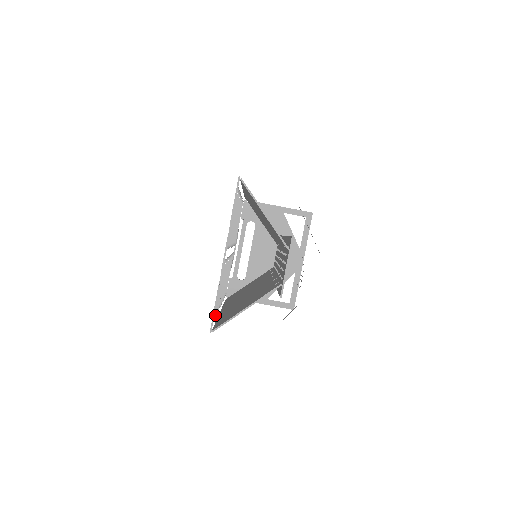
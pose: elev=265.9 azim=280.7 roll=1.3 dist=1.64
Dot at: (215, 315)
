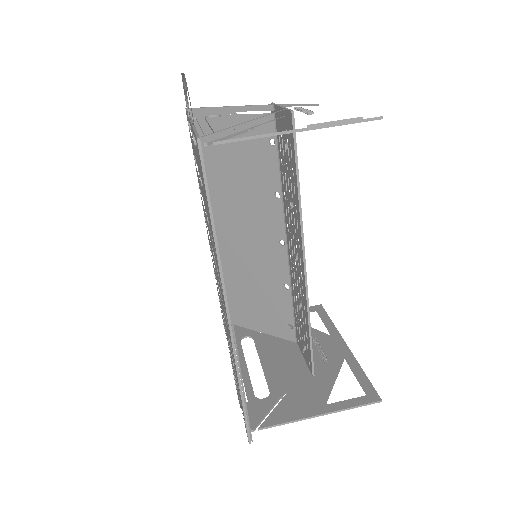
Dot at: (208, 209)
